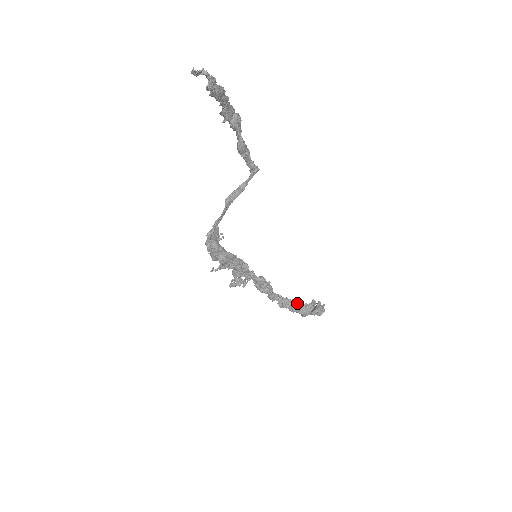
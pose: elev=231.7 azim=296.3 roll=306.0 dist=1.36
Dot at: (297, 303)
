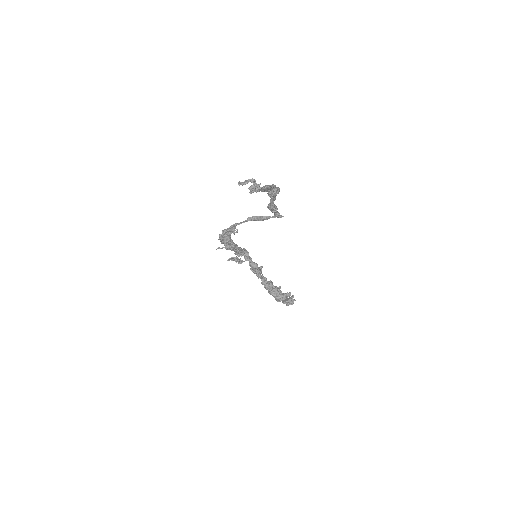
Dot at: (275, 290)
